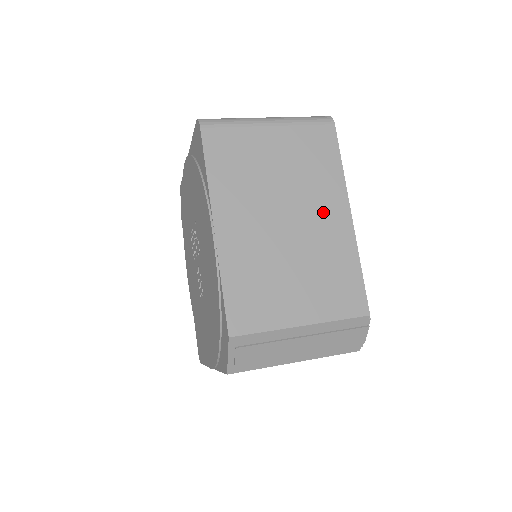
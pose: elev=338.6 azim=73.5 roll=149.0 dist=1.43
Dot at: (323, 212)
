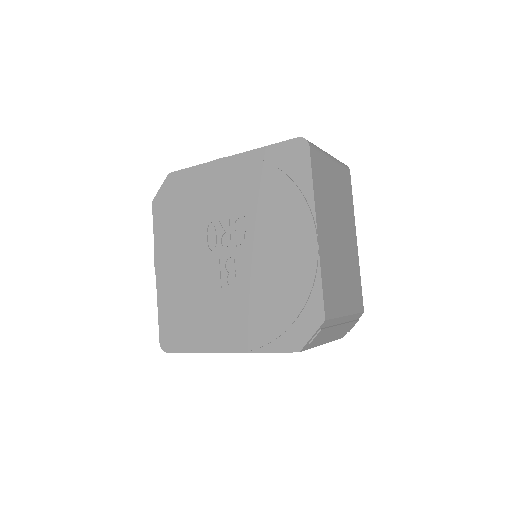
Dot at: (349, 234)
